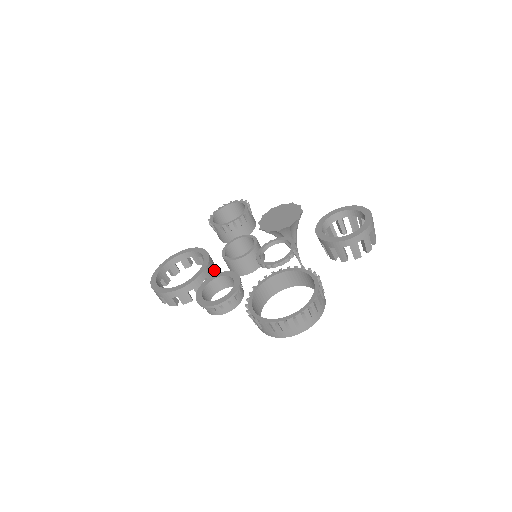
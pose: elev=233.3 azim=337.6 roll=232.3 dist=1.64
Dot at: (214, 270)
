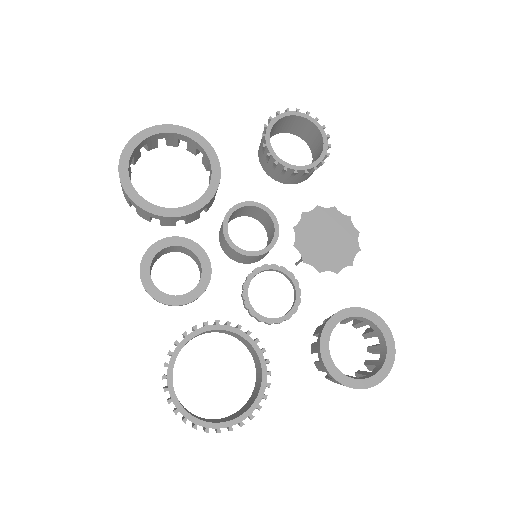
Dot at: (206, 208)
